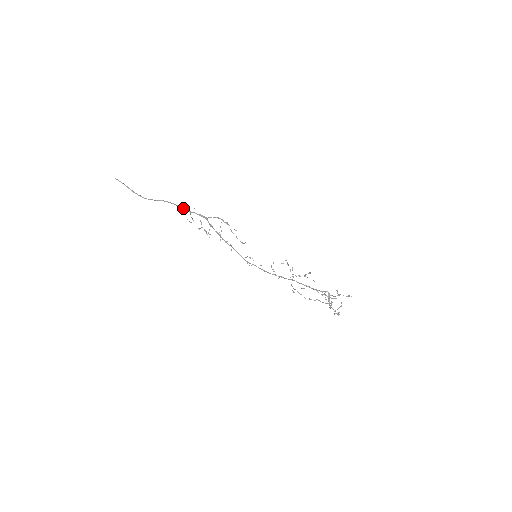
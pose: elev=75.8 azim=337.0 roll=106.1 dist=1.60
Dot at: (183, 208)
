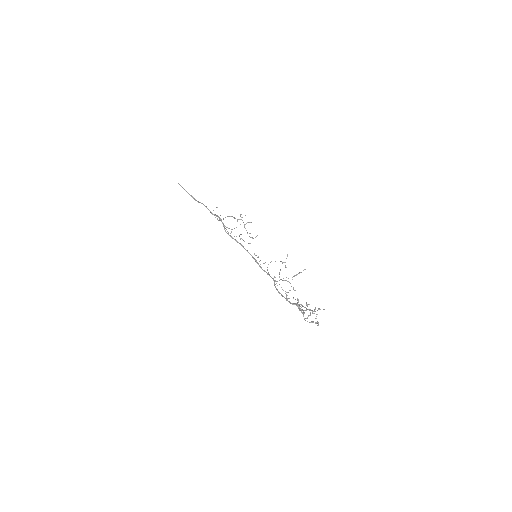
Dot at: (209, 210)
